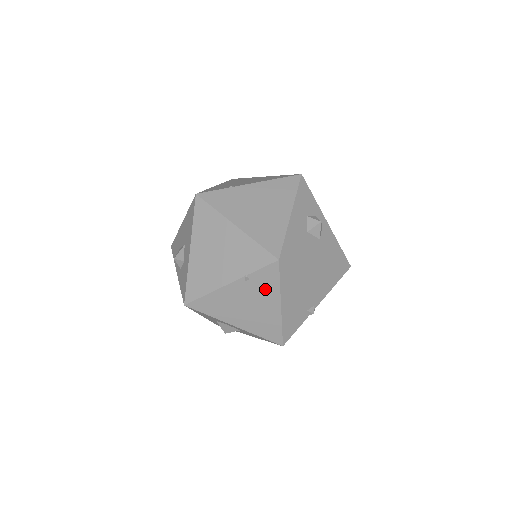
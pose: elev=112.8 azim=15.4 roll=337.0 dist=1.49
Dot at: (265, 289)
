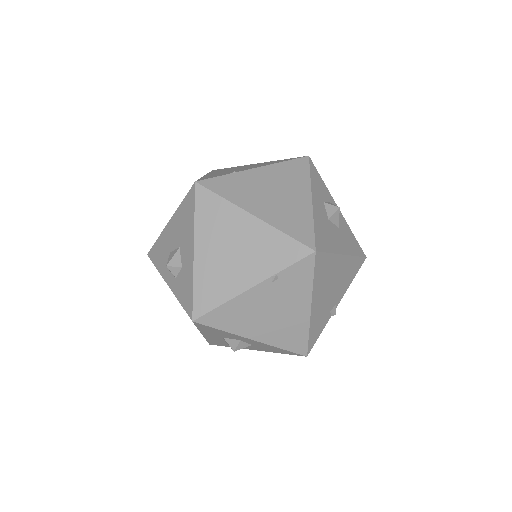
Dot at: (295, 289)
